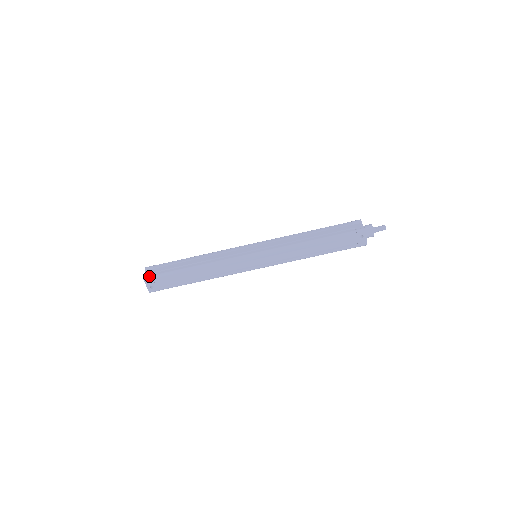
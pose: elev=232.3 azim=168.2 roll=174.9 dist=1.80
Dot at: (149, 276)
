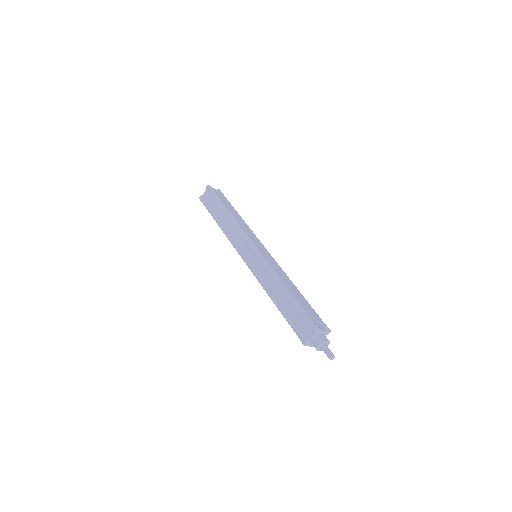
Dot at: (201, 200)
